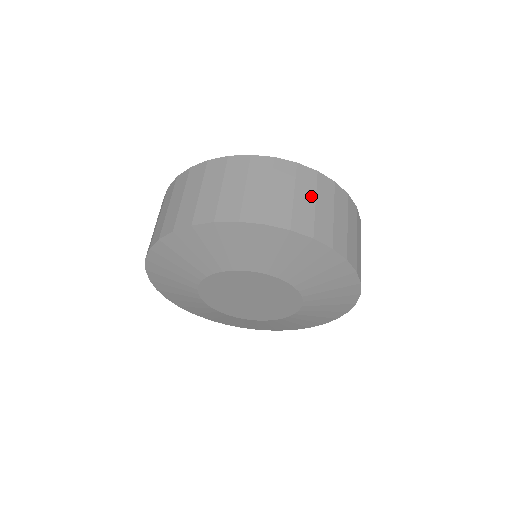
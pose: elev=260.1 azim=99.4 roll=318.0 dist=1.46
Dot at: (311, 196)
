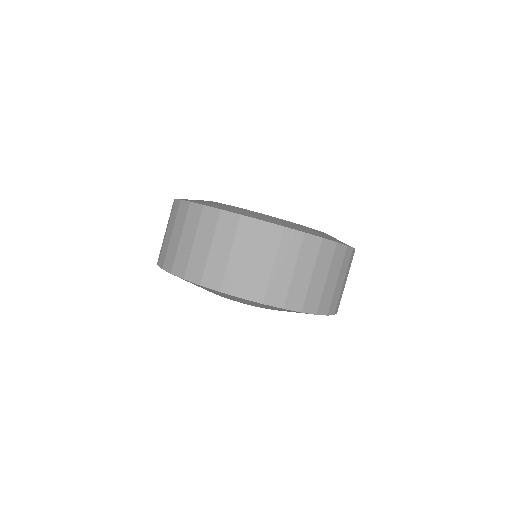
Dot at: (309, 269)
